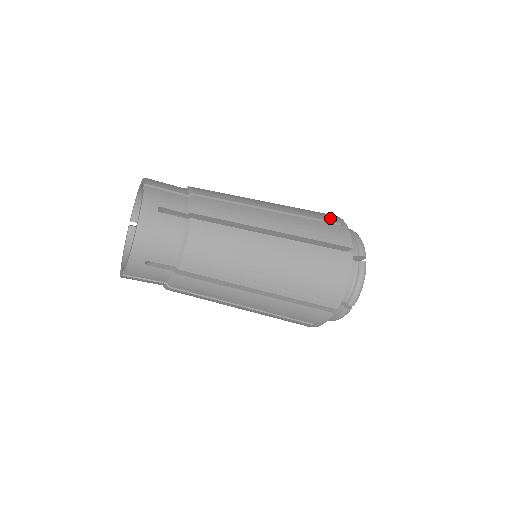
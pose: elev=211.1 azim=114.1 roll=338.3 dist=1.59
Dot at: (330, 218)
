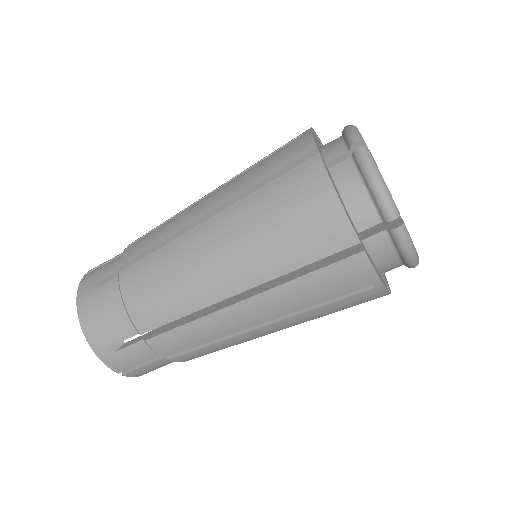
Dot at: occluded
